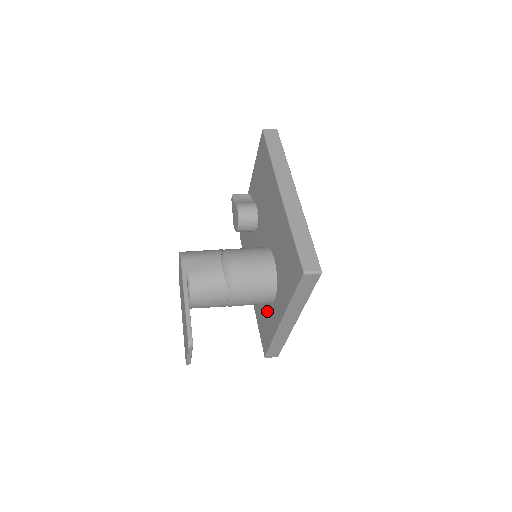
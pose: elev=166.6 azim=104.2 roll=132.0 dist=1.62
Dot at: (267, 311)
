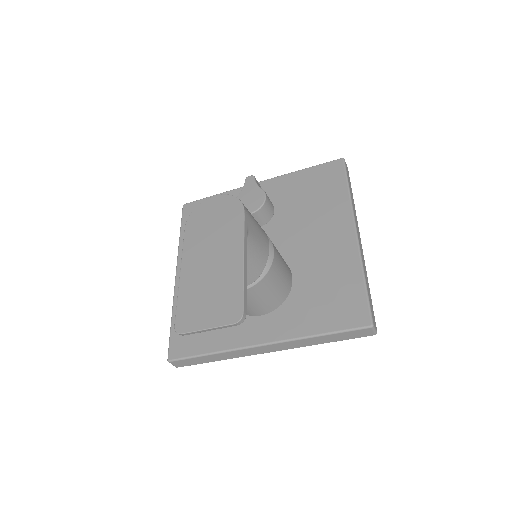
Dot at: occluded
